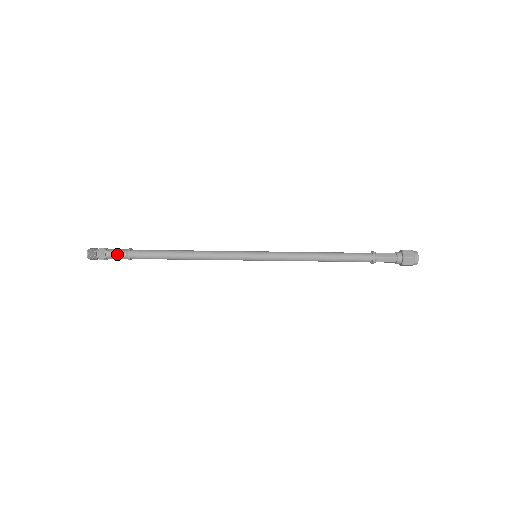
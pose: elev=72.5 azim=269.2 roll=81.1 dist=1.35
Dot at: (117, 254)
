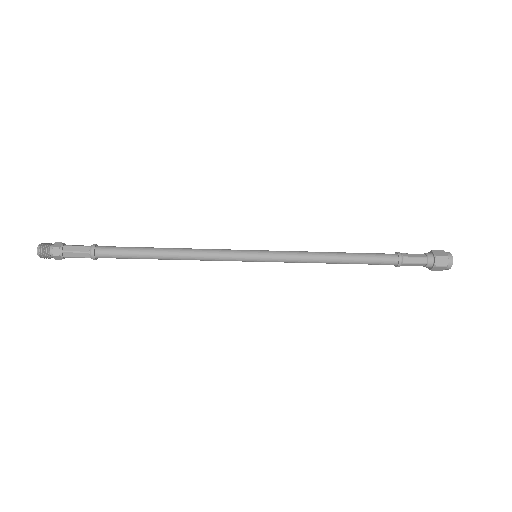
Dot at: (78, 255)
